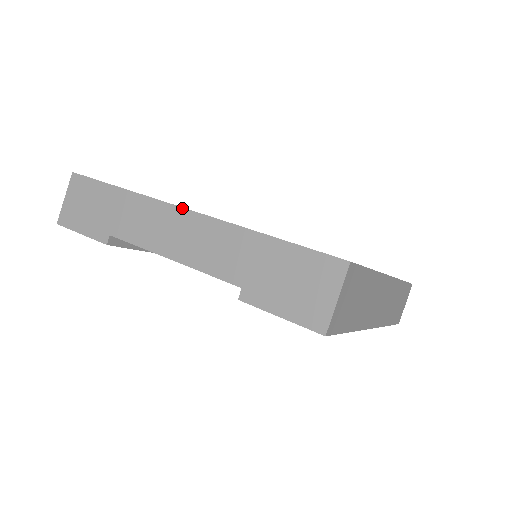
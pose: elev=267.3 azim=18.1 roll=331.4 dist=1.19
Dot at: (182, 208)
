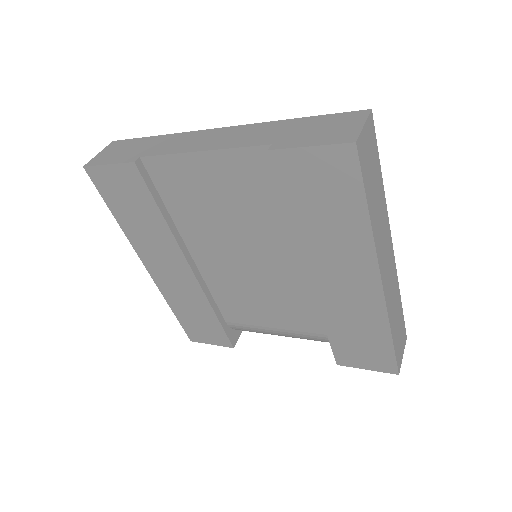
Dot at: (217, 128)
